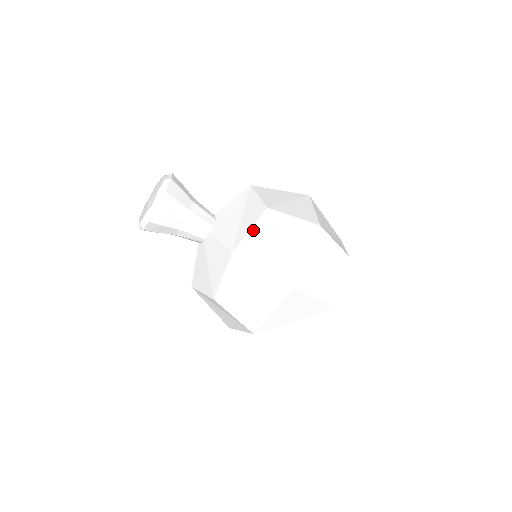
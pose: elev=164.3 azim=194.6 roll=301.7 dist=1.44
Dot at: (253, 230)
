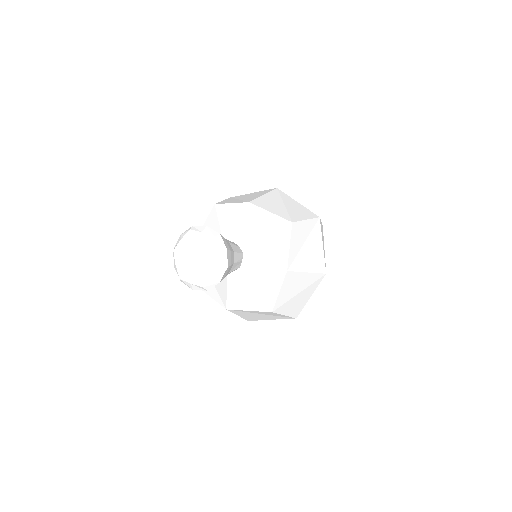
Dot at: (291, 246)
